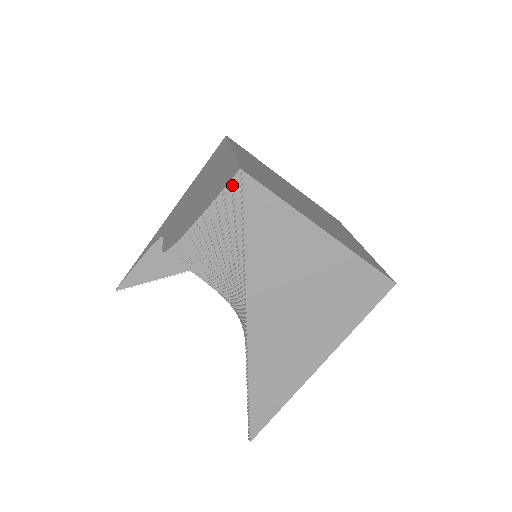
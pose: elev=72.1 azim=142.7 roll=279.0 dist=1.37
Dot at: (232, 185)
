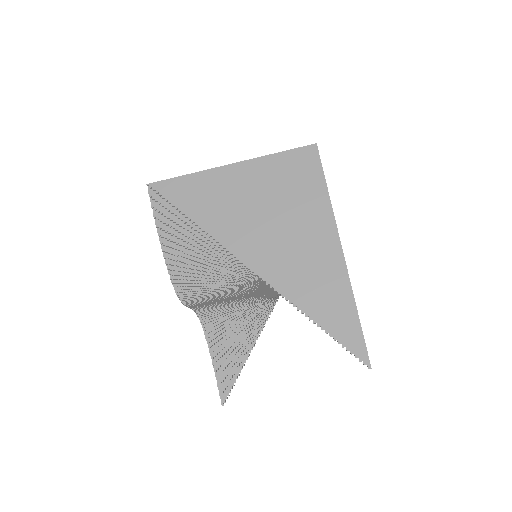
Dot at: (152, 198)
